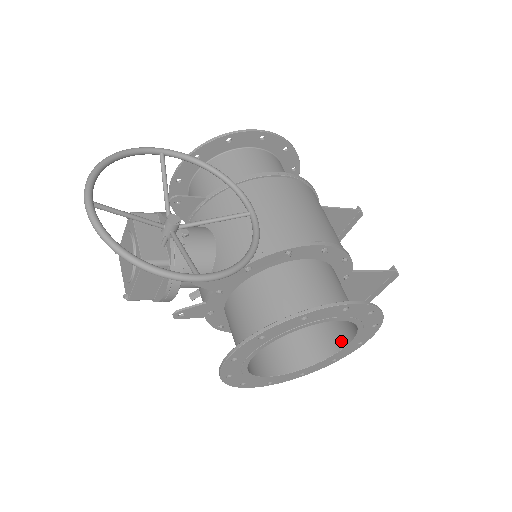
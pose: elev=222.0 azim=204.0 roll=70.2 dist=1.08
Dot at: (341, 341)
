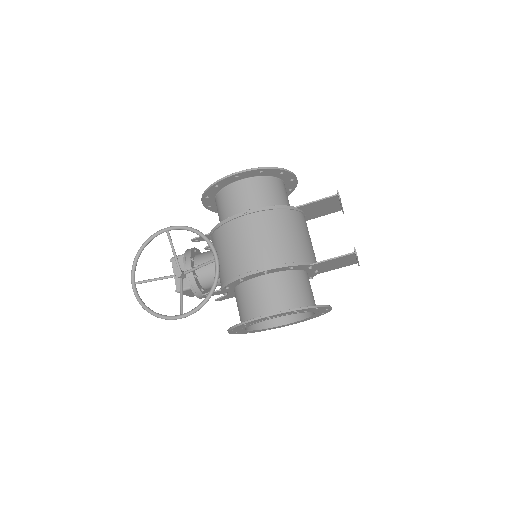
Dot at: occluded
